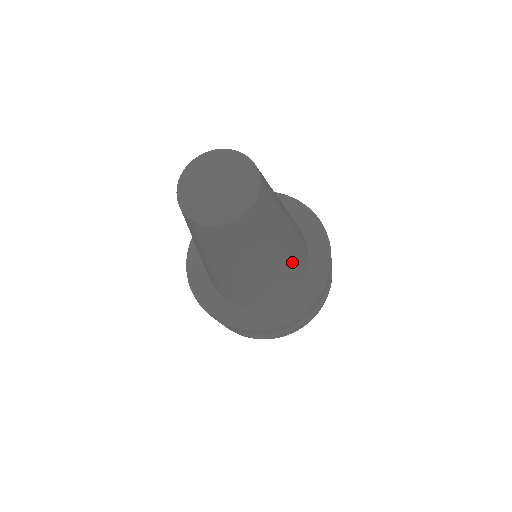
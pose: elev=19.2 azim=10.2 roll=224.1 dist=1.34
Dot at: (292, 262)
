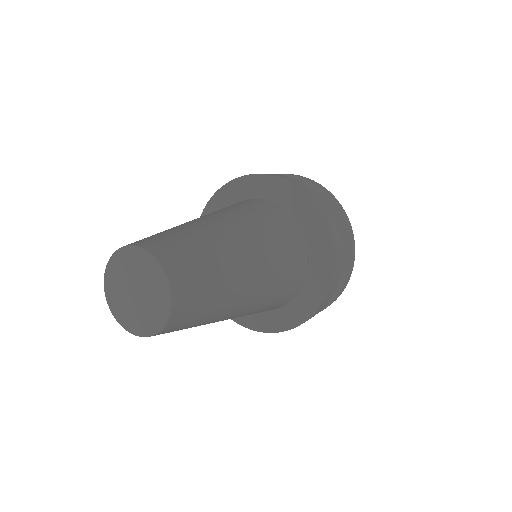
Dot at: (269, 301)
